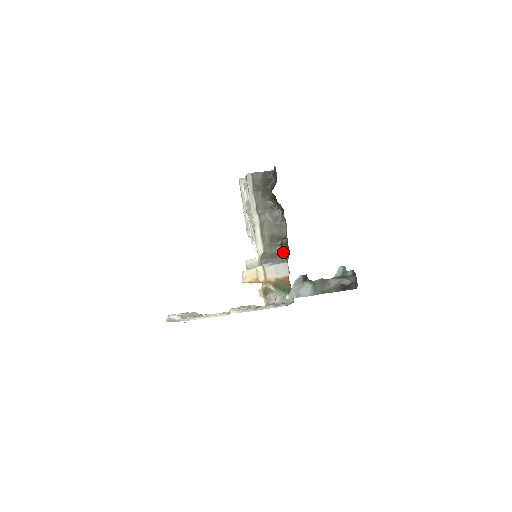
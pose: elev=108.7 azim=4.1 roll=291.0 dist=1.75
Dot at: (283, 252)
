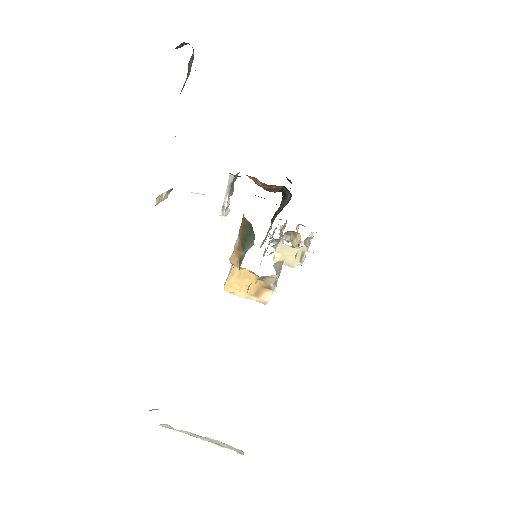
Dot at: occluded
